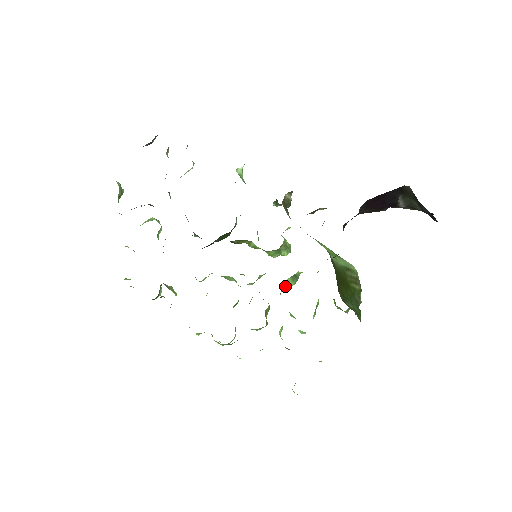
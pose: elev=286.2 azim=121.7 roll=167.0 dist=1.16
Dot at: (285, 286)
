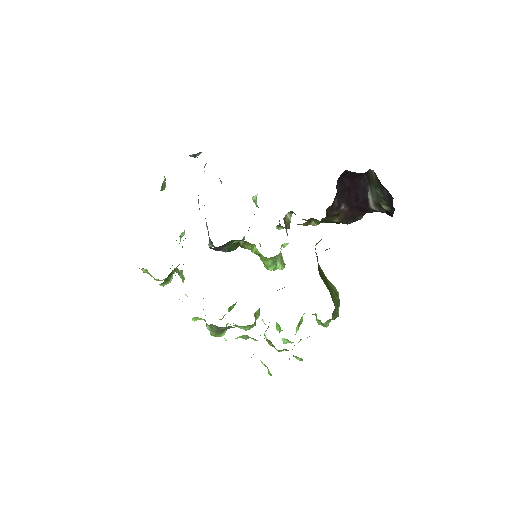
Dot at: occluded
